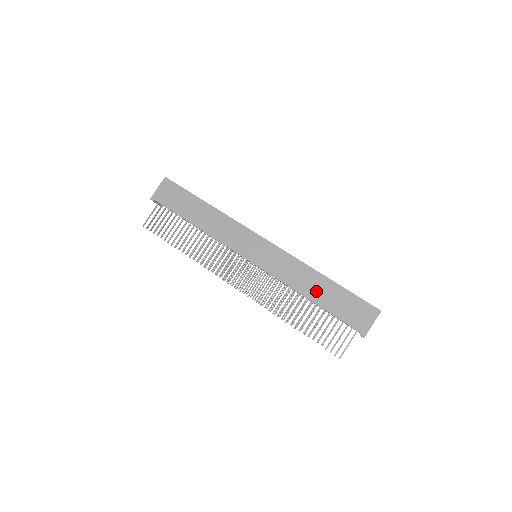
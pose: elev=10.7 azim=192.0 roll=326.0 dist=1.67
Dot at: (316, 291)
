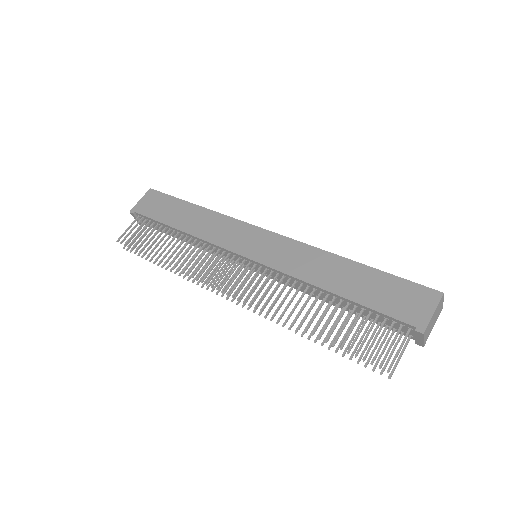
Dot at: (340, 280)
